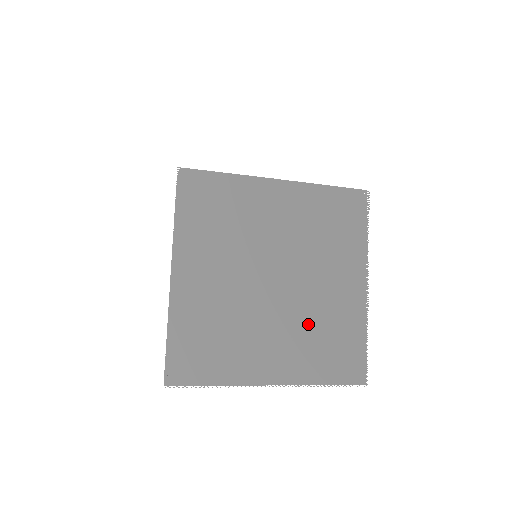
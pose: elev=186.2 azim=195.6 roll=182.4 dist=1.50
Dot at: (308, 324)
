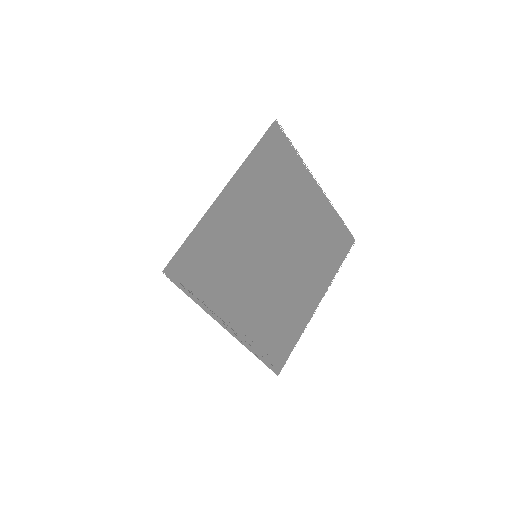
Dot at: (310, 252)
